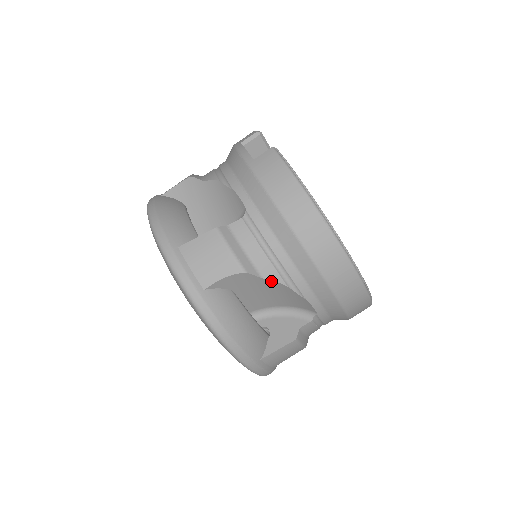
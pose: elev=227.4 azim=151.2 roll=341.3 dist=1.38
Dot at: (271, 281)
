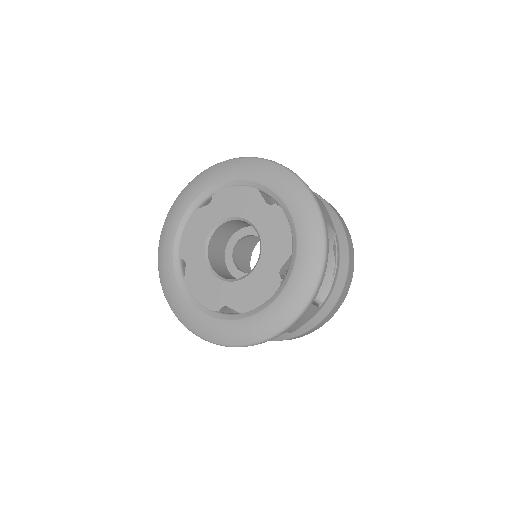
Dot at: (333, 254)
